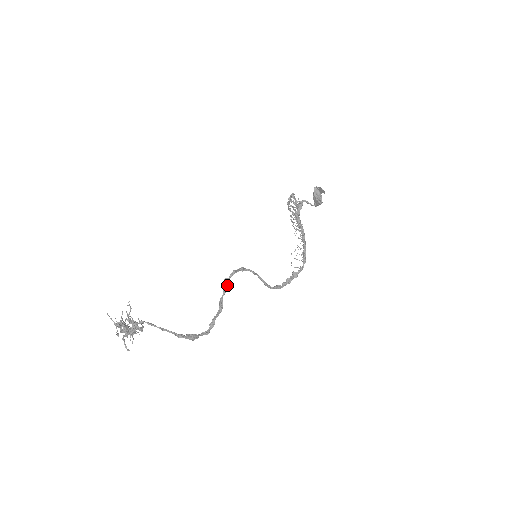
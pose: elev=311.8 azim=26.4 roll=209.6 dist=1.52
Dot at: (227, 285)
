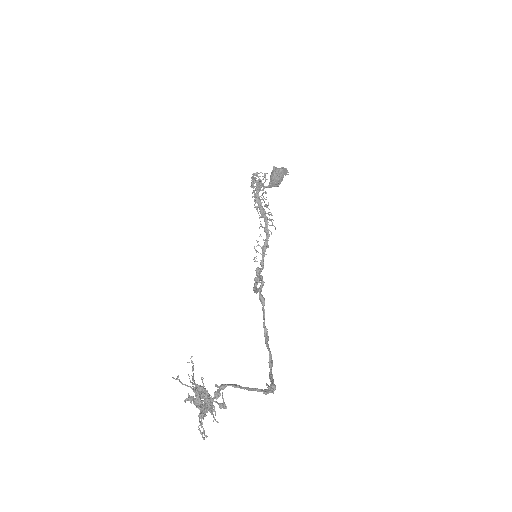
Dot at: occluded
